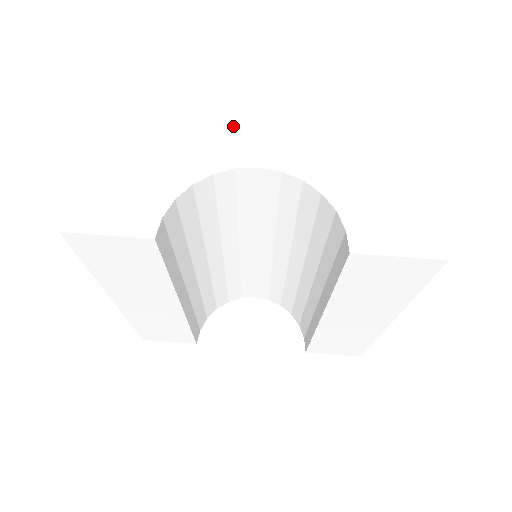
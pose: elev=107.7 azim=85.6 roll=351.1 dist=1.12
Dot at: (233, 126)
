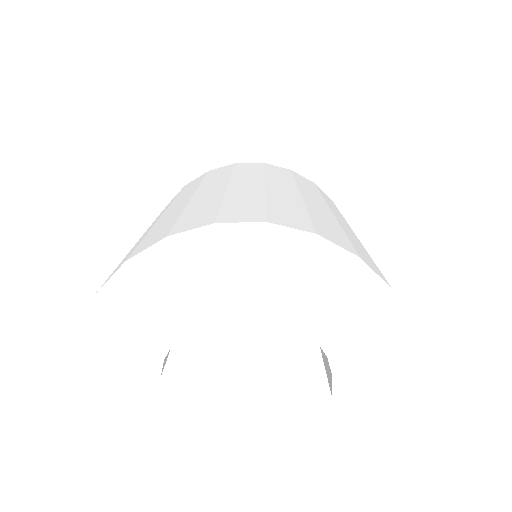
Dot at: (229, 257)
